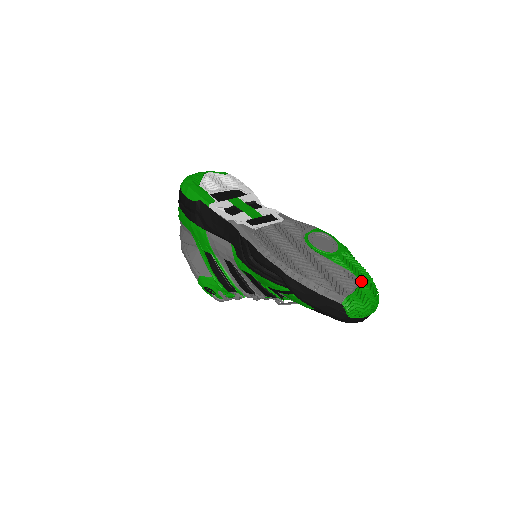
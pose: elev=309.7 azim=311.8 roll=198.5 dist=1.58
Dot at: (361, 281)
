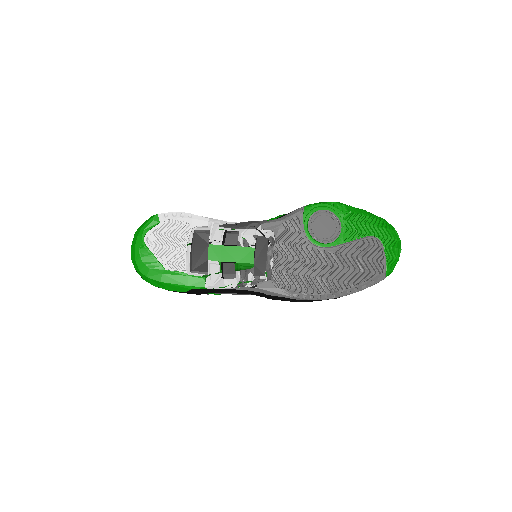
Dot at: (381, 237)
